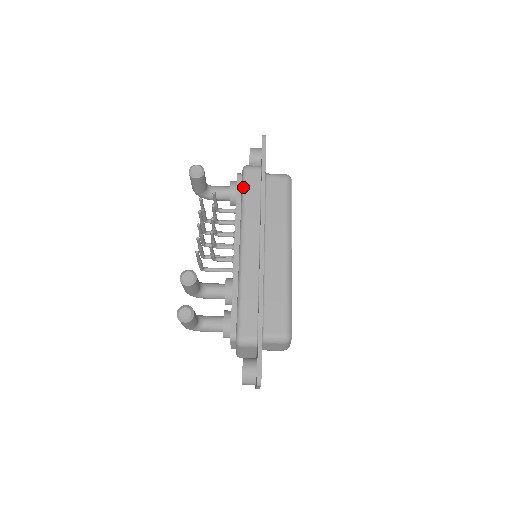
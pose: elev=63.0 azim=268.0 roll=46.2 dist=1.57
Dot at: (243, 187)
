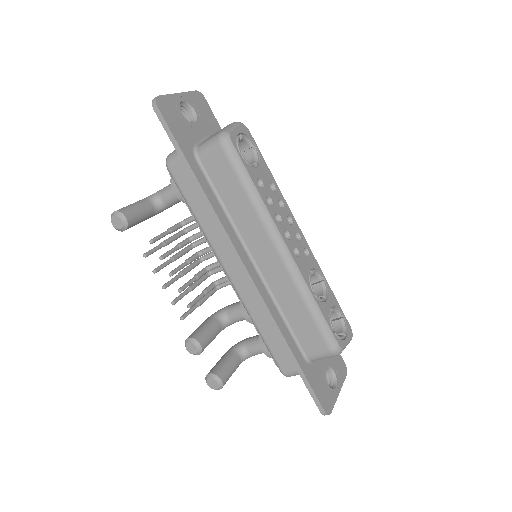
Dot at: occluded
